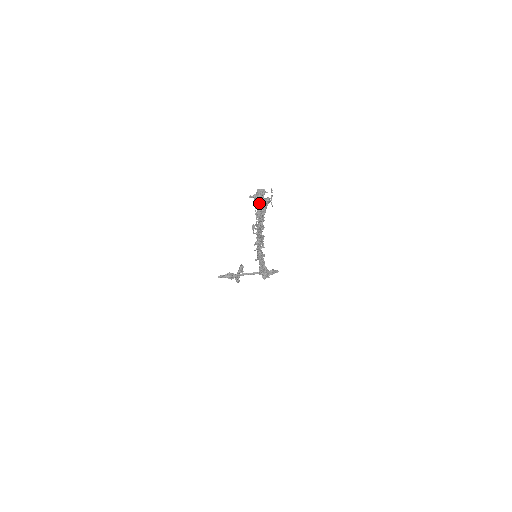
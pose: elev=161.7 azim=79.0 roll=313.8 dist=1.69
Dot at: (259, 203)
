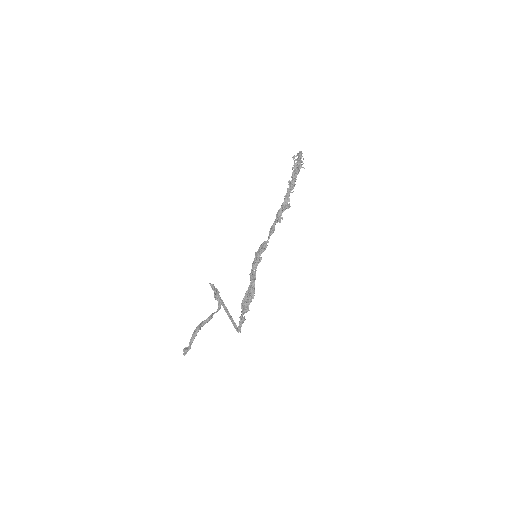
Dot at: (298, 162)
